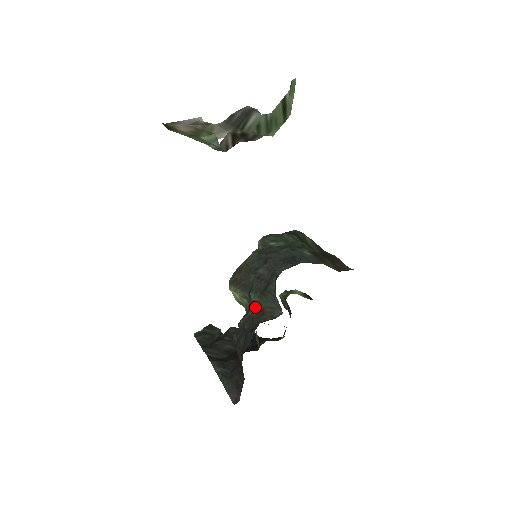
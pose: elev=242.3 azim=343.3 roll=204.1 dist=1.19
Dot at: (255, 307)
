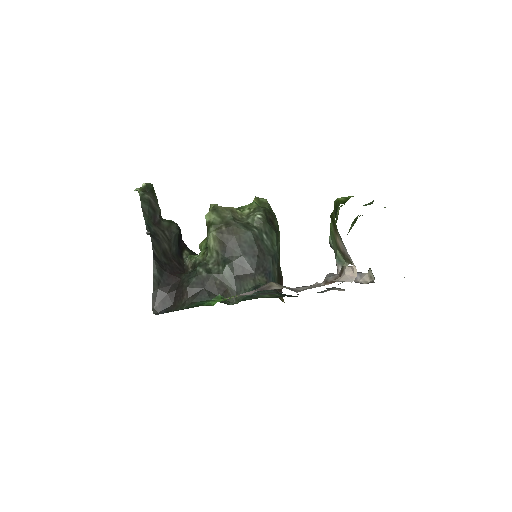
Dot at: (222, 278)
